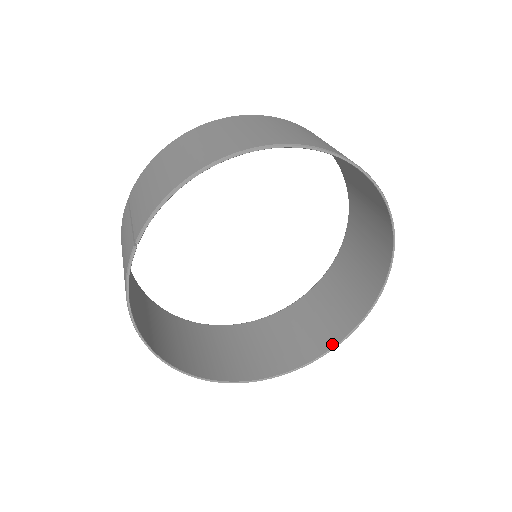
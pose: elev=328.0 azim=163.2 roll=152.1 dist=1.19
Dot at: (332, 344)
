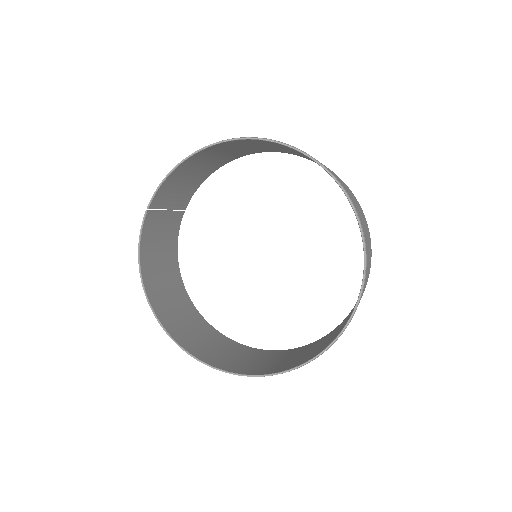
Dot at: (315, 355)
